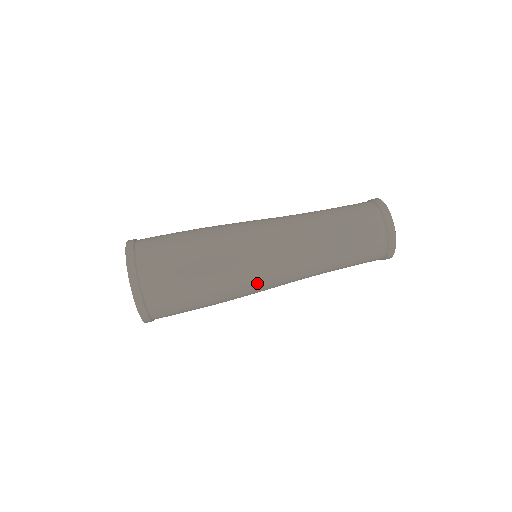
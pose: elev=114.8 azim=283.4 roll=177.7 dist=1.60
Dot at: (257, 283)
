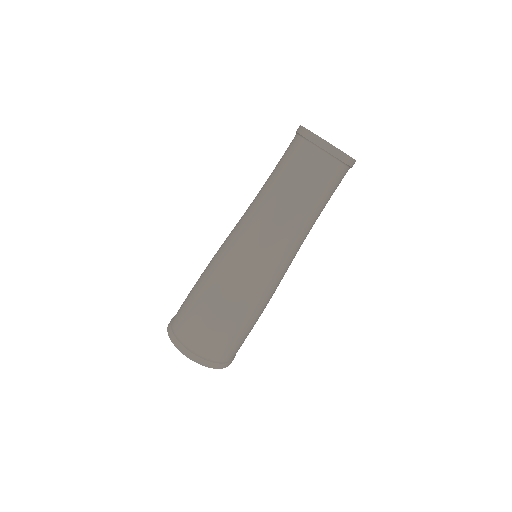
Dot at: (267, 280)
